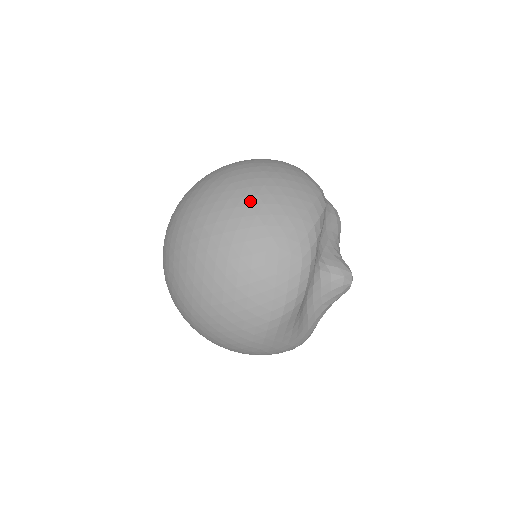
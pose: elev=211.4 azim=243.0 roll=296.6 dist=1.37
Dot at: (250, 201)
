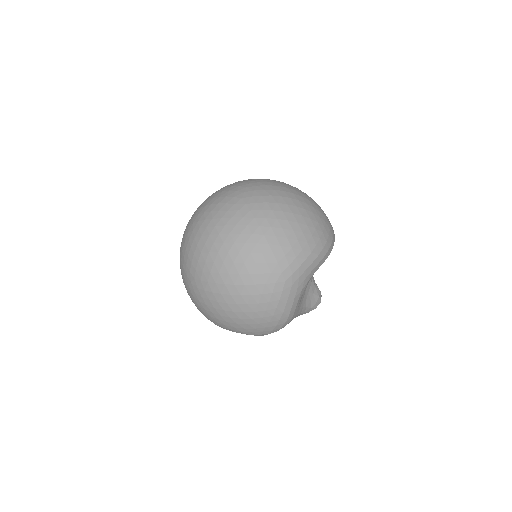
Dot at: occluded
